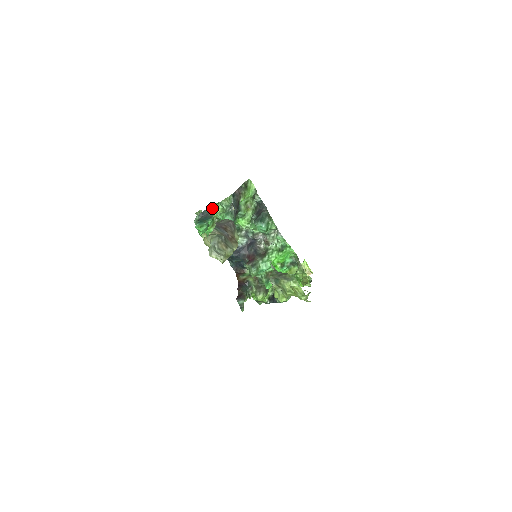
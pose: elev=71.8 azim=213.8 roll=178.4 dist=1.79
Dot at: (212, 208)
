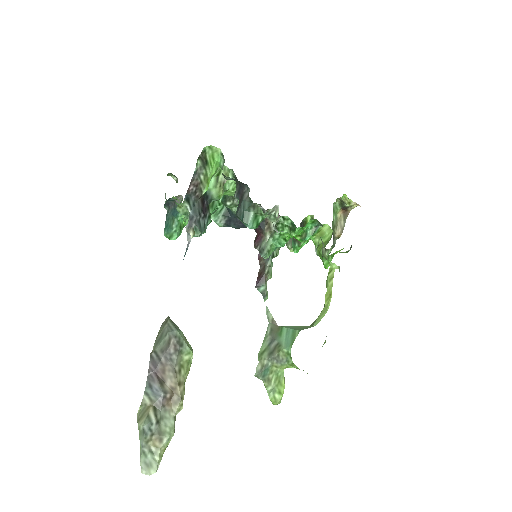
Dot at: (174, 198)
